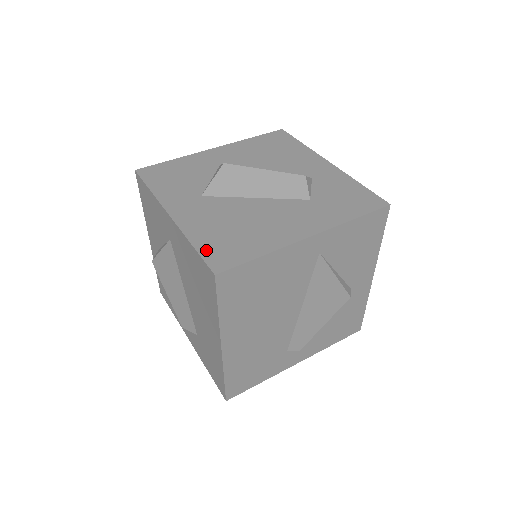
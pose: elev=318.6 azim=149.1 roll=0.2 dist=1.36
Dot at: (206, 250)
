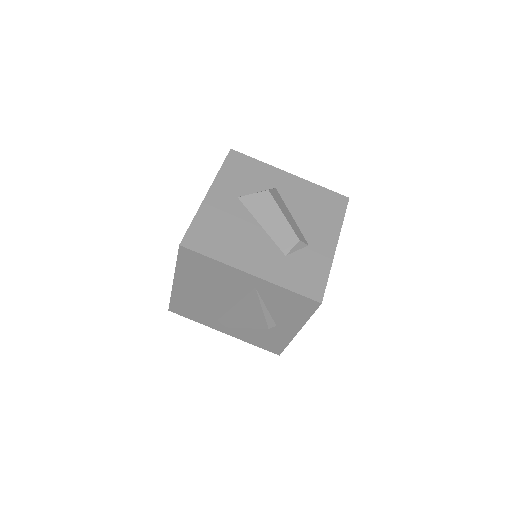
Dot at: (194, 229)
